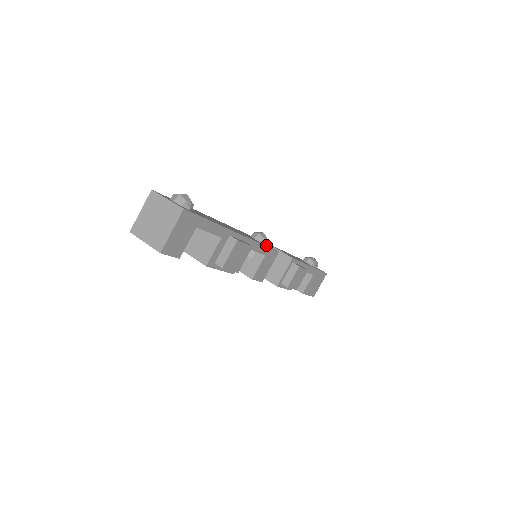
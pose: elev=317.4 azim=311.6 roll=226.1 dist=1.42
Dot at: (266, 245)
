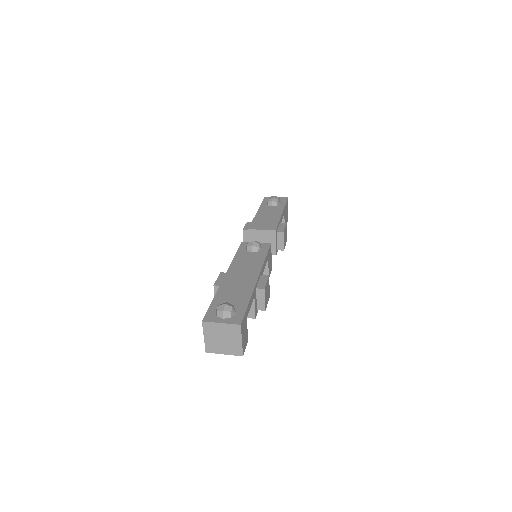
Dot at: (263, 250)
